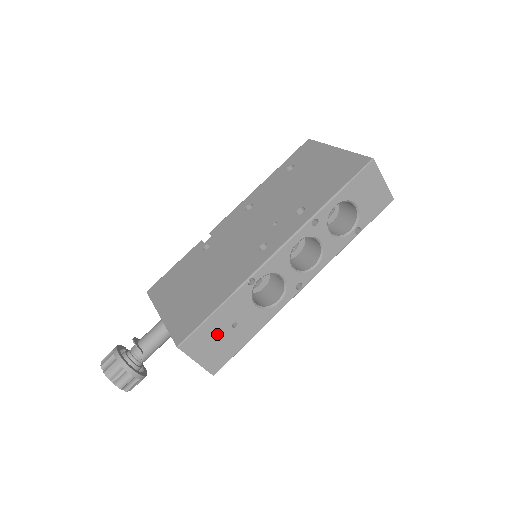
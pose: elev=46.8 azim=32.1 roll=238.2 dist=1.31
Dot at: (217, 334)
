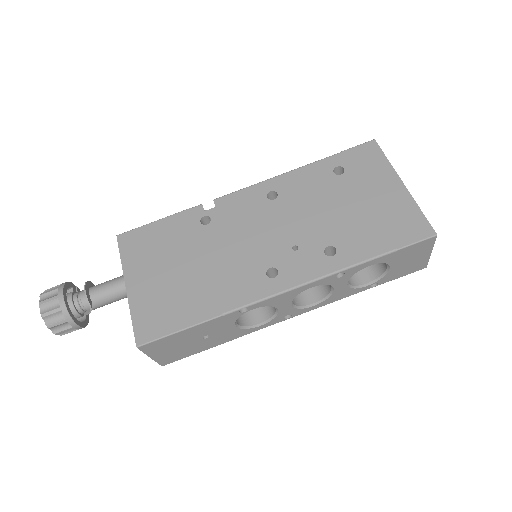
Dot at: (184, 341)
